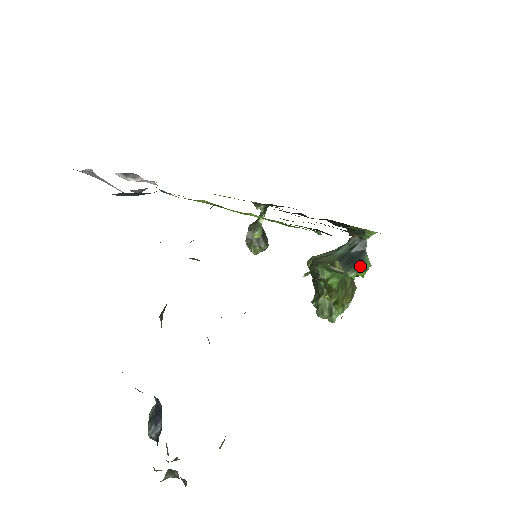
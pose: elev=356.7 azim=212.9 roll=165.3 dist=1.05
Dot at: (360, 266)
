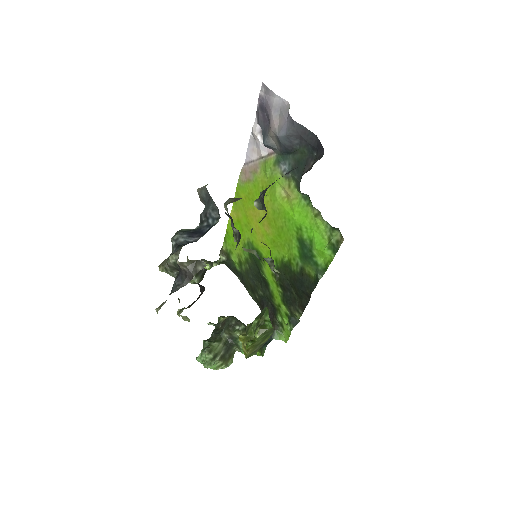
Dot at: (260, 348)
